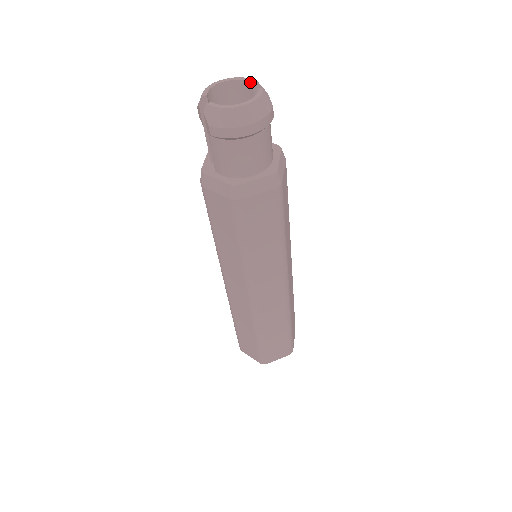
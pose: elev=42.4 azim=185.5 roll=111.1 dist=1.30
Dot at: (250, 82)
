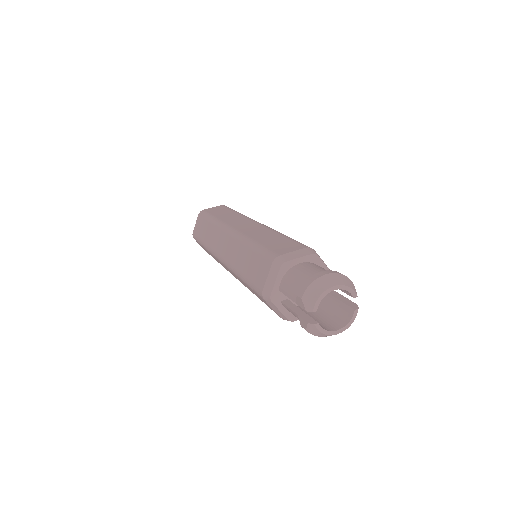
Dot at: (352, 296)
